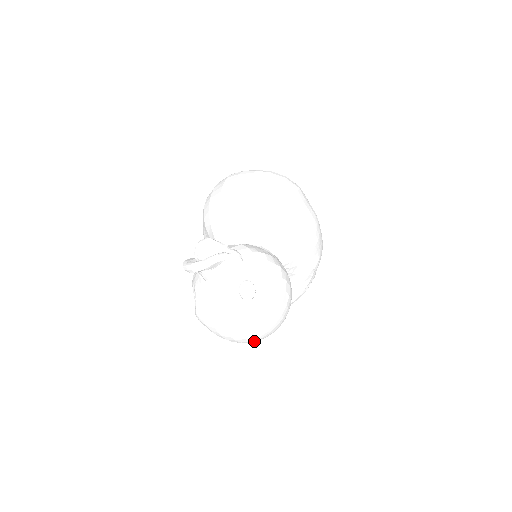
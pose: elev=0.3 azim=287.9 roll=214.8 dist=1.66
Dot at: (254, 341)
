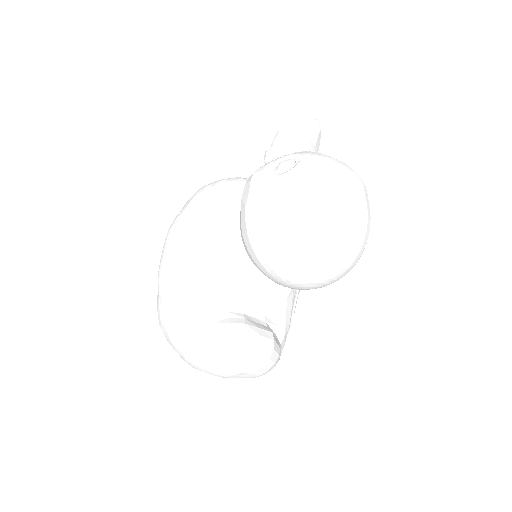
Dot at: (358, 238)
